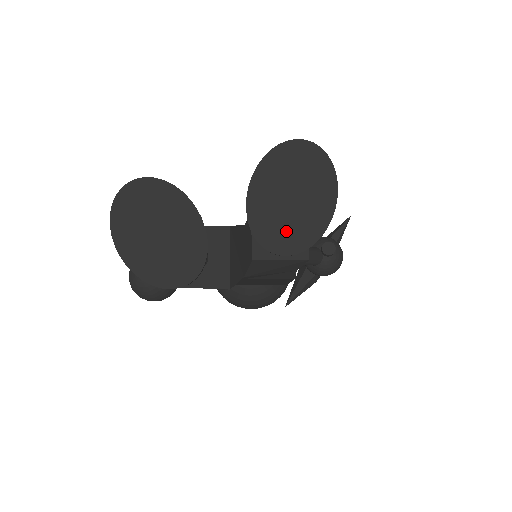
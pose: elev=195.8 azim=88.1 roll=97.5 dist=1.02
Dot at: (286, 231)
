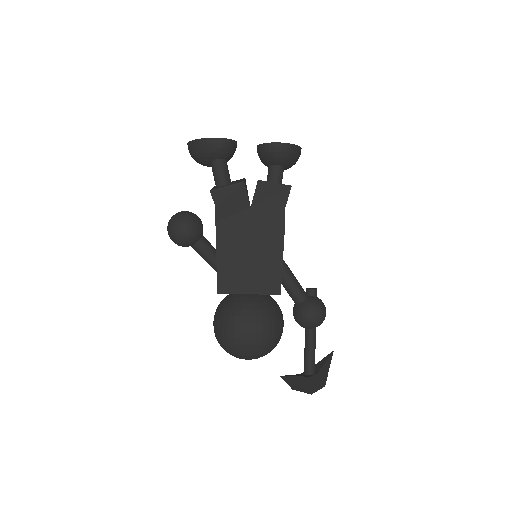
Dot at: occluded
